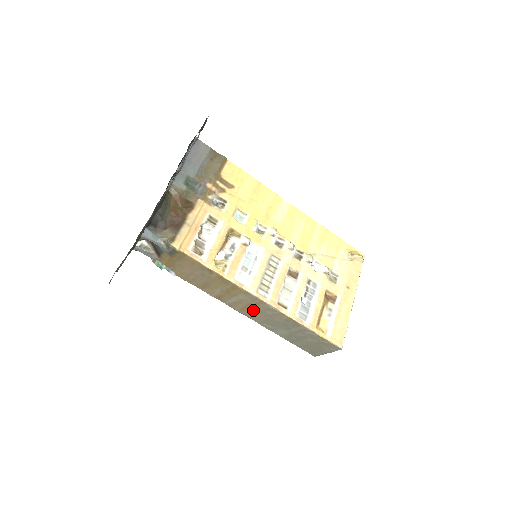
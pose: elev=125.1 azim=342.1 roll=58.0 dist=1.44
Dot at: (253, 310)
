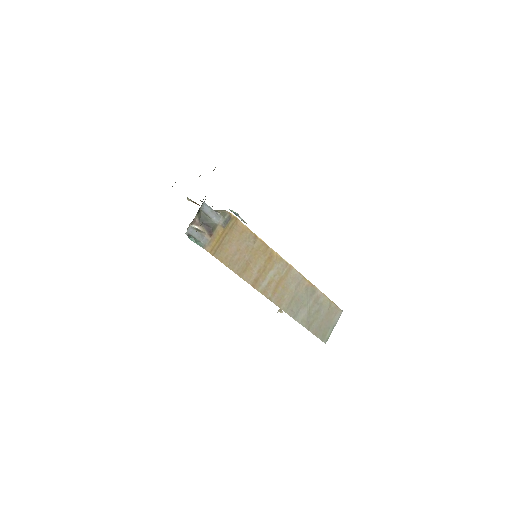
Dot at: (282, 288)
